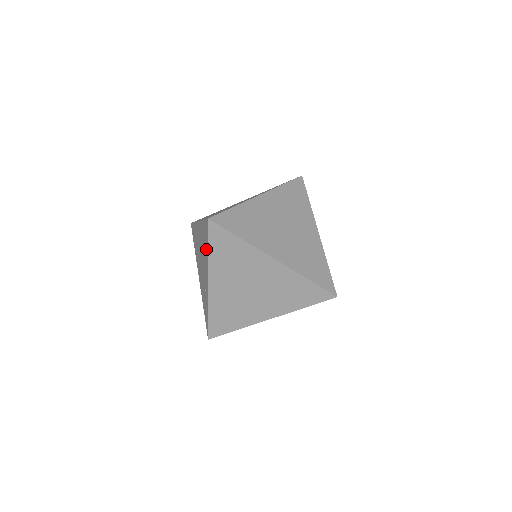
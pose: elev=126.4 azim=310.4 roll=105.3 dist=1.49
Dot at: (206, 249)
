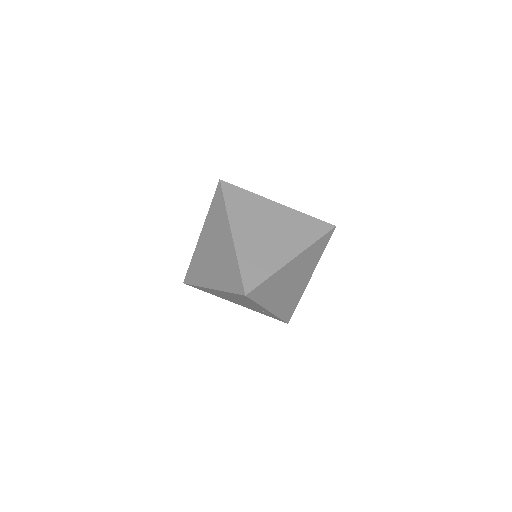
Dot at: (251, 302)
